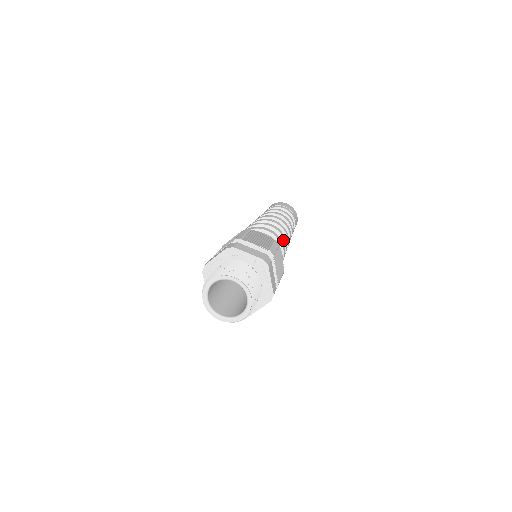
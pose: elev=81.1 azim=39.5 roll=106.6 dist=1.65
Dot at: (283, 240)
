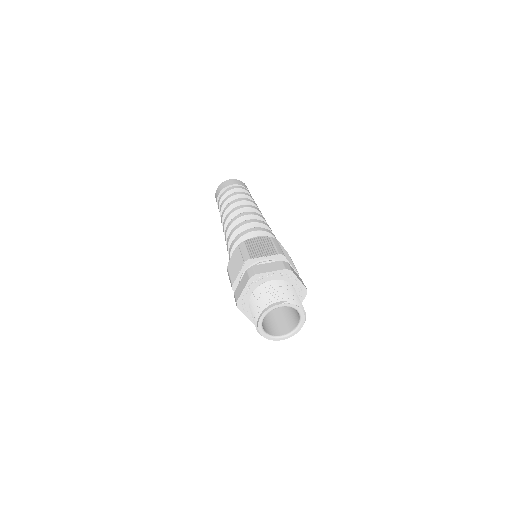
Dot at: occluded
